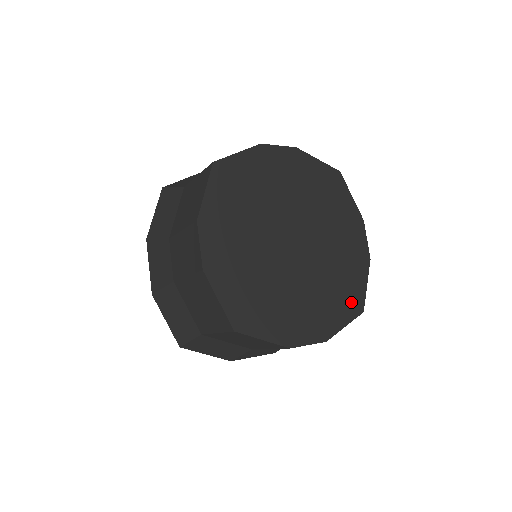
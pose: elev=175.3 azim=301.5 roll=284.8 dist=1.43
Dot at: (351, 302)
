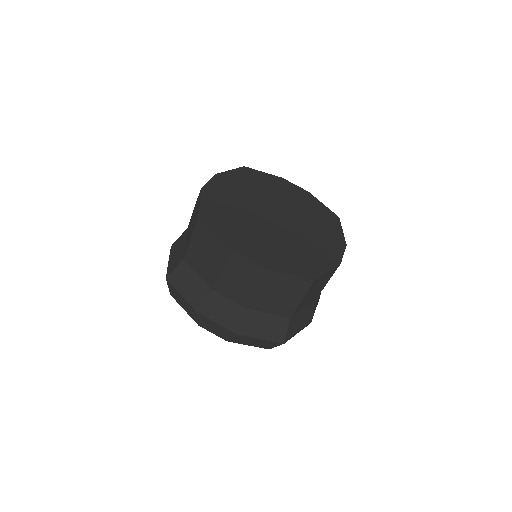
Dot at: (329, 218)
